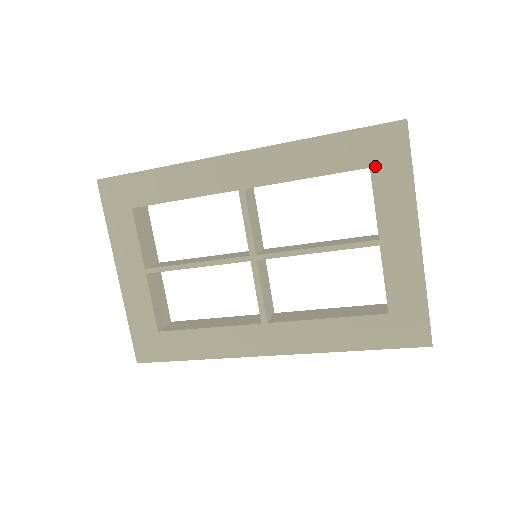
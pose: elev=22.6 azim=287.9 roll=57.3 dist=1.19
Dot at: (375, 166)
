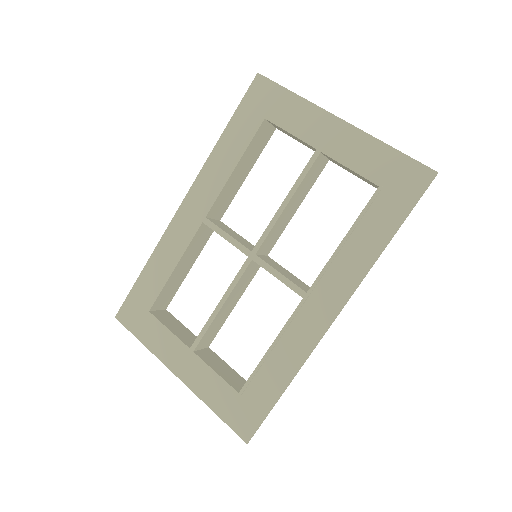
Dot at: (267, 115)
